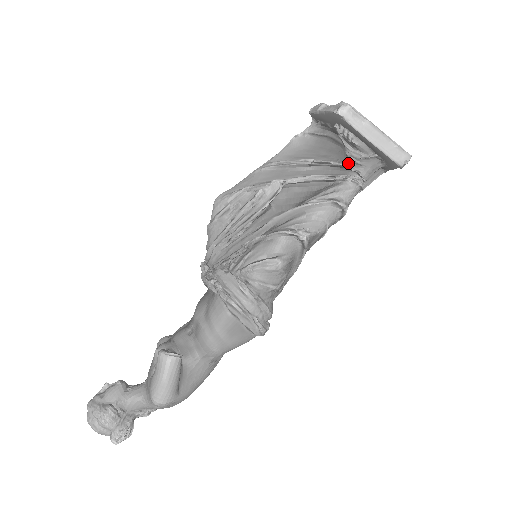
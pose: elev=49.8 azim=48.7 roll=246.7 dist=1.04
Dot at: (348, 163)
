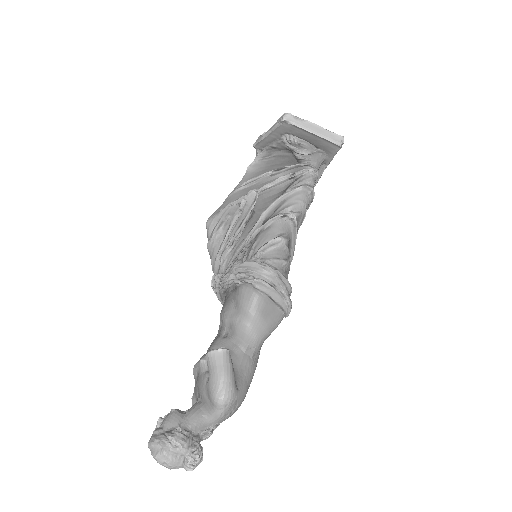
Dot at: (300, 163)
